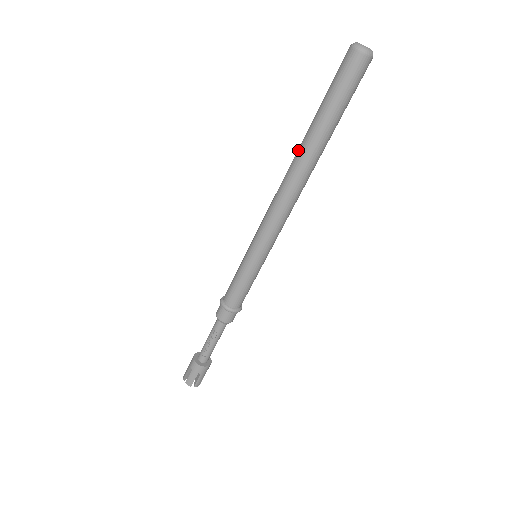
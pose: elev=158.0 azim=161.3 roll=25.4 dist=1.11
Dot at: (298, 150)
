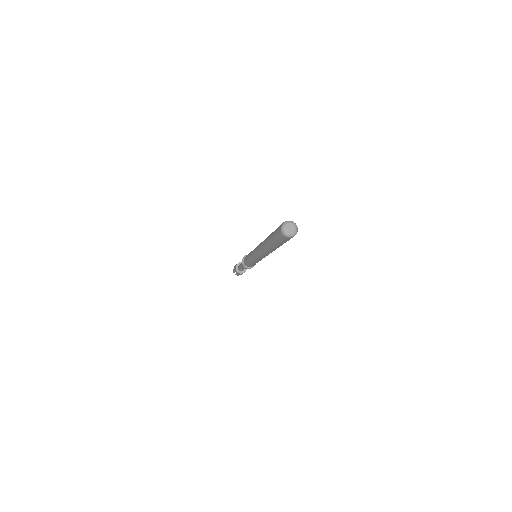
Dot at: (264, 244)
